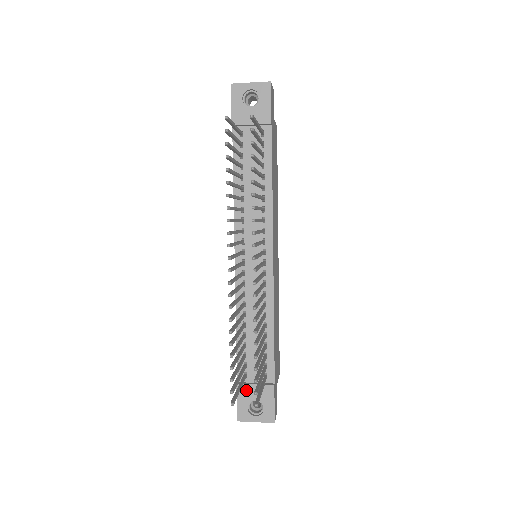
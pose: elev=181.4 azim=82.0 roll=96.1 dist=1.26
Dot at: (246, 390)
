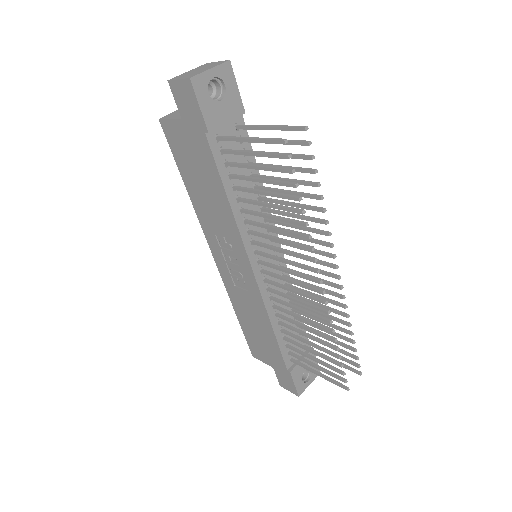
Dot at: (298, 370)
